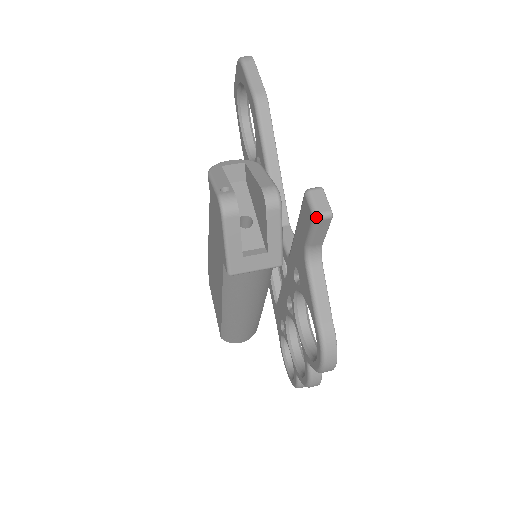
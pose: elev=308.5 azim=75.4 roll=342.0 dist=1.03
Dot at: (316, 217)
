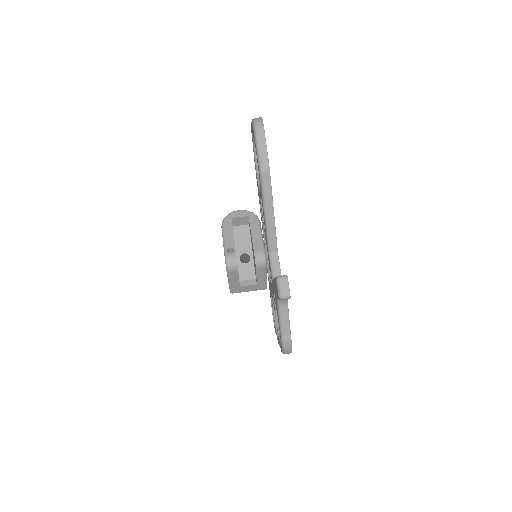
Dot at: (280, 298)
